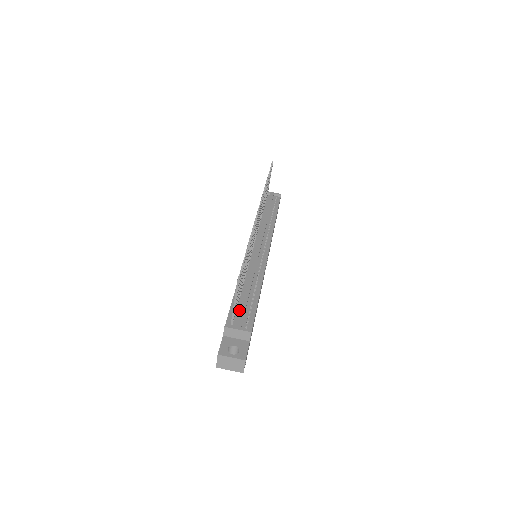
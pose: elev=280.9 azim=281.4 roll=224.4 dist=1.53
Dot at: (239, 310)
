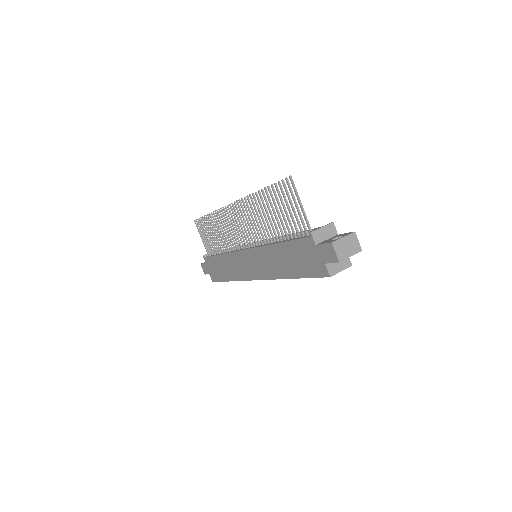
Dot at: occluded
